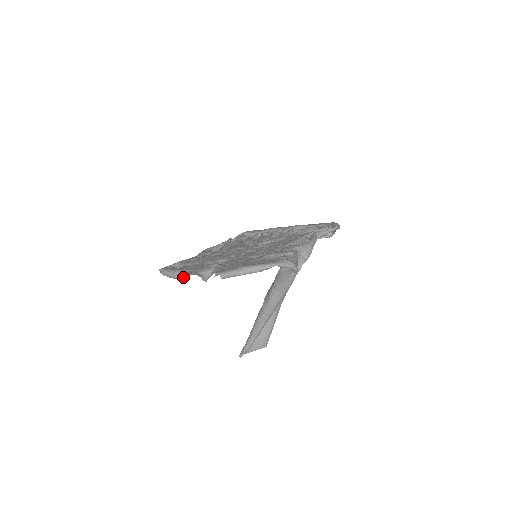
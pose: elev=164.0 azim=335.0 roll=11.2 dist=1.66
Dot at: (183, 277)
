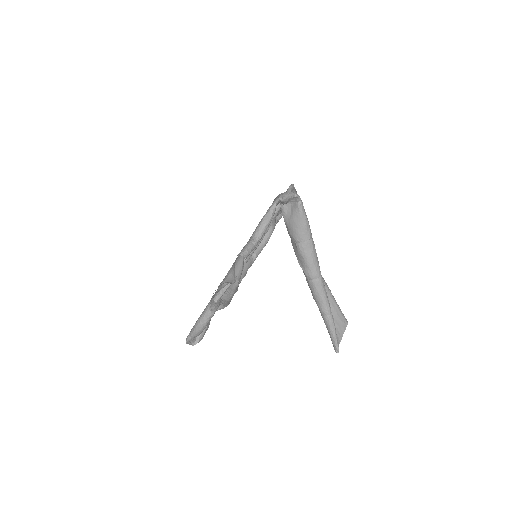
Dot at: (211, 305)
